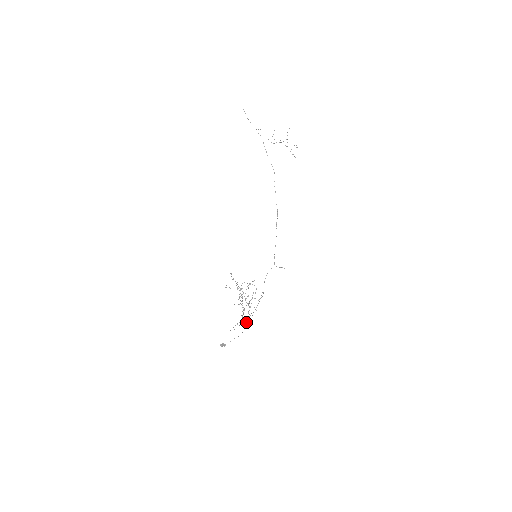
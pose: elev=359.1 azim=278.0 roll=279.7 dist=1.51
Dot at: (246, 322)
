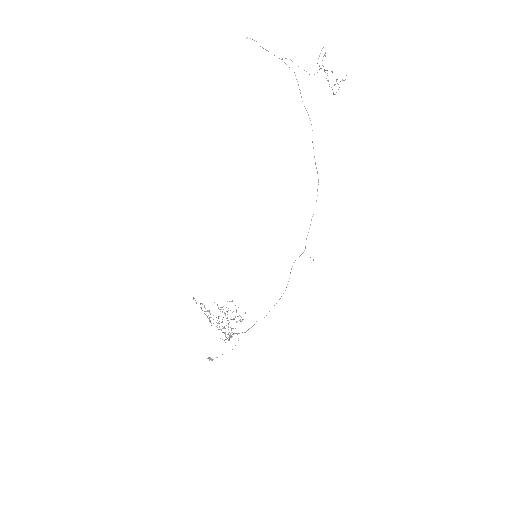
Dot at: (246, 331)
